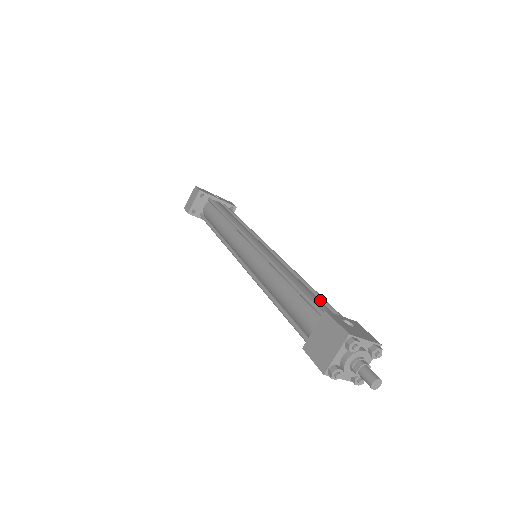
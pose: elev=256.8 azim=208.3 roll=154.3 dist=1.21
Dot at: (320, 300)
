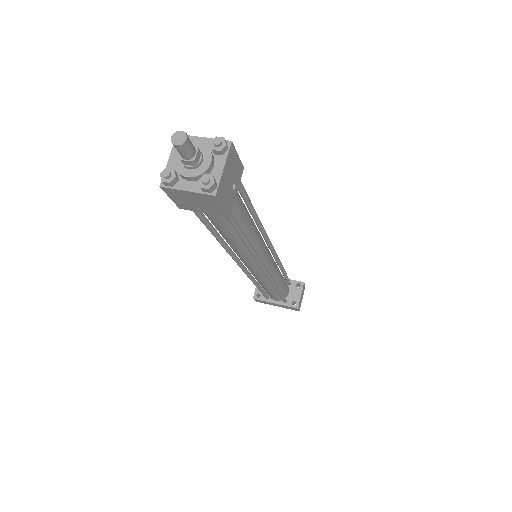
Dot at: (243, 199)
